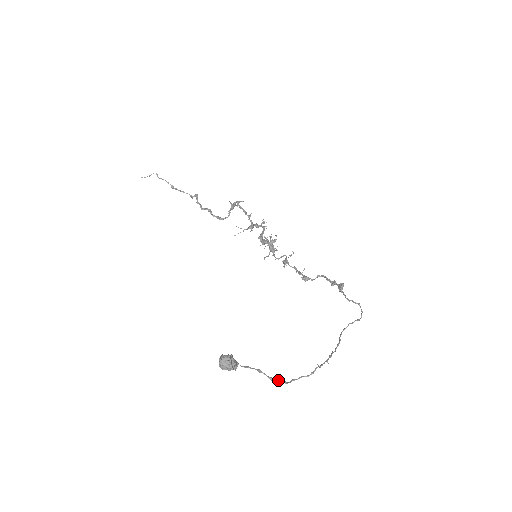
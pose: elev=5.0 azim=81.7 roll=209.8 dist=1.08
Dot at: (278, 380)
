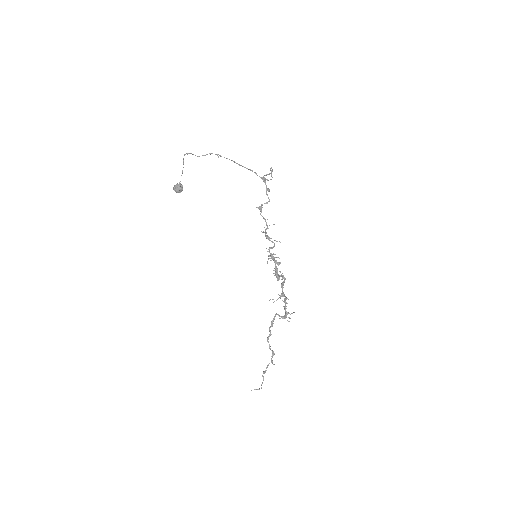
Dot at: (187, 154)
